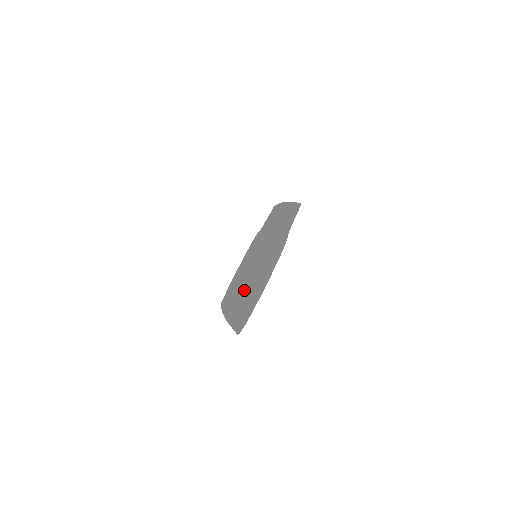
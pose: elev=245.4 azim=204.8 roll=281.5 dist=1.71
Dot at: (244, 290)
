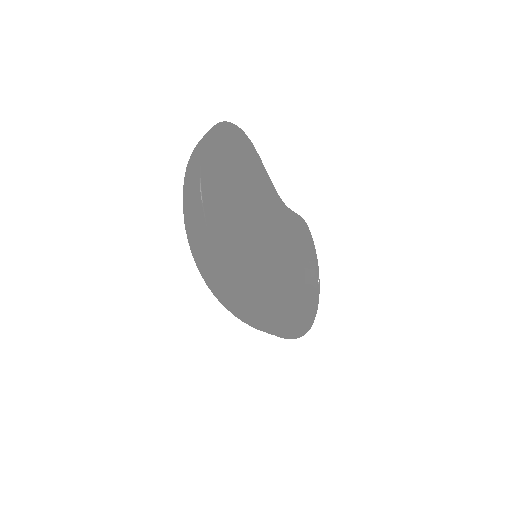
Dot at: (190, 156)
